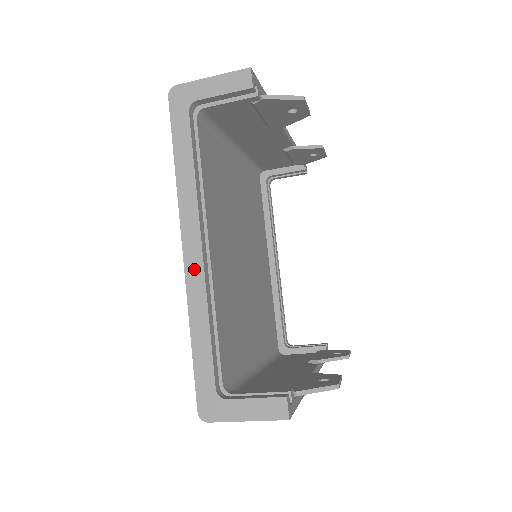
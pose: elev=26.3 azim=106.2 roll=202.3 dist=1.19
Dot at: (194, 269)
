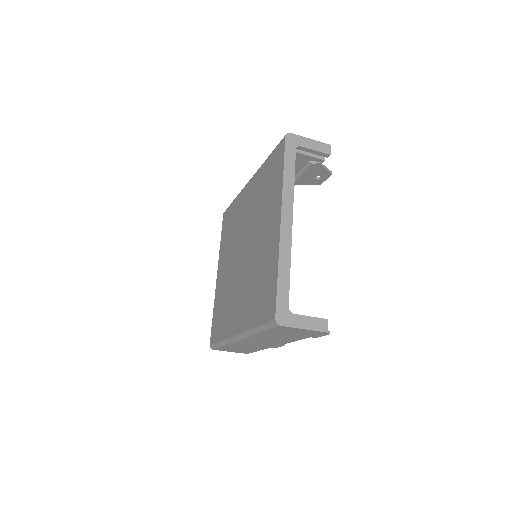
Dot at: (286, 234)
